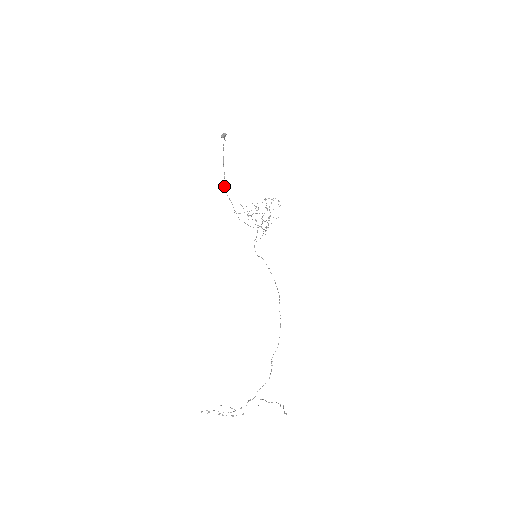
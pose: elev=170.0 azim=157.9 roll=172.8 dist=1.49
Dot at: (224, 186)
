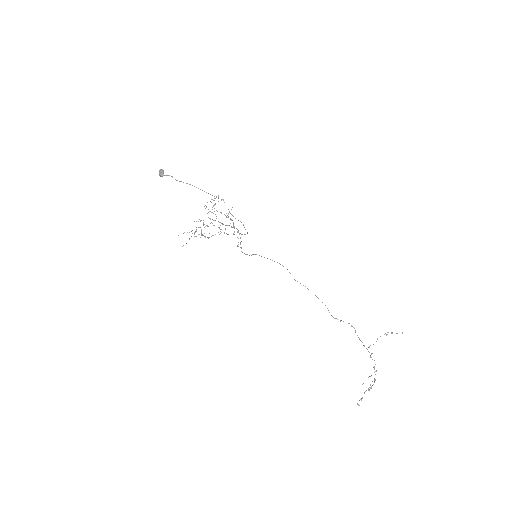
Dot at: (229, 212)
